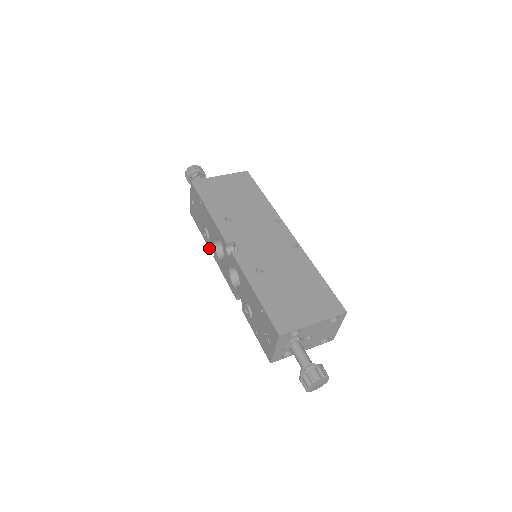
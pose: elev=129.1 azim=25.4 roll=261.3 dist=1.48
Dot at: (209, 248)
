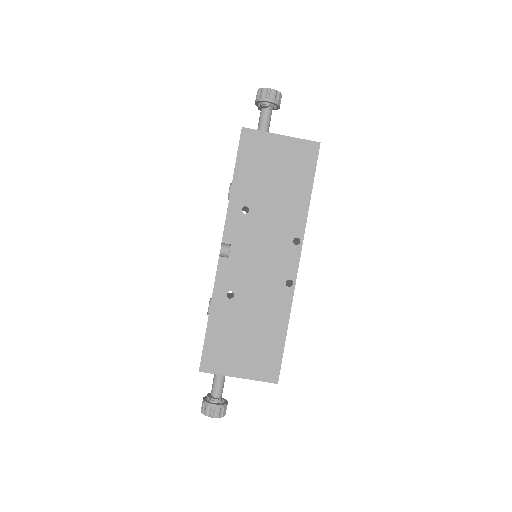
Dot at: occluded
